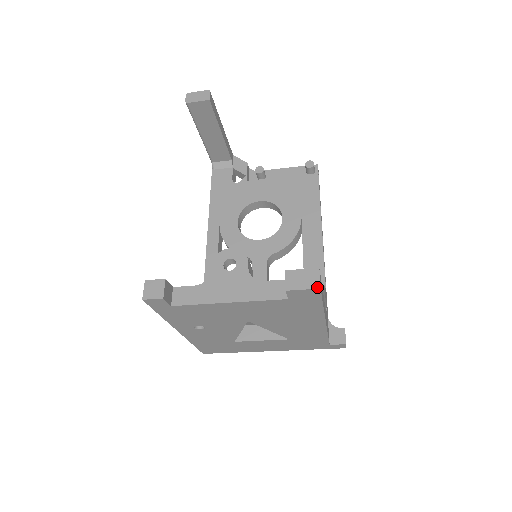
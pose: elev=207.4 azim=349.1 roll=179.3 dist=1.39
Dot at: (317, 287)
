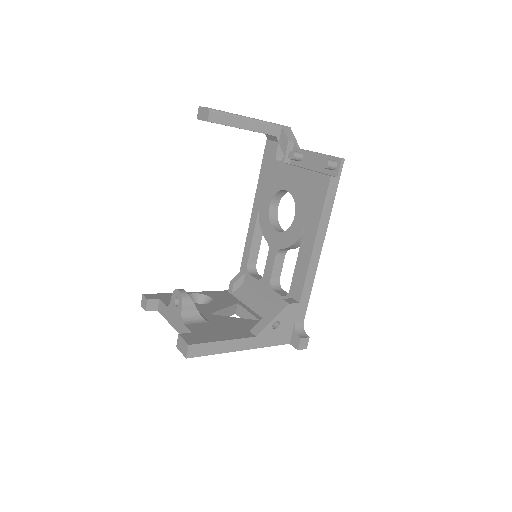
Dot at: (185, 356)
